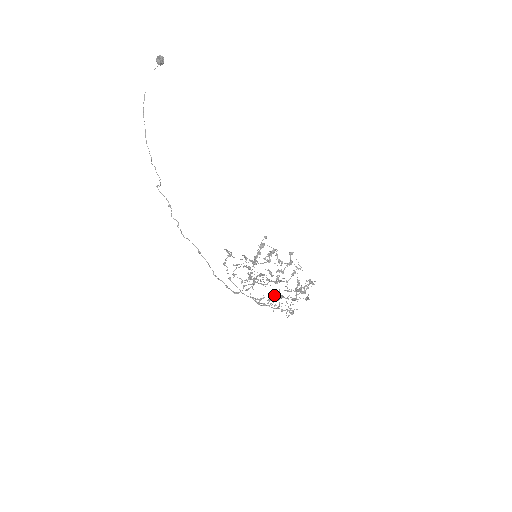
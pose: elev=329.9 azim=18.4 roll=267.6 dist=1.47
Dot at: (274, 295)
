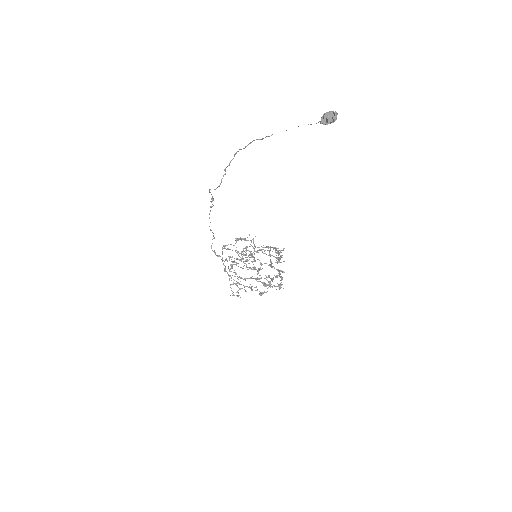
Dot at: (241, 278)
